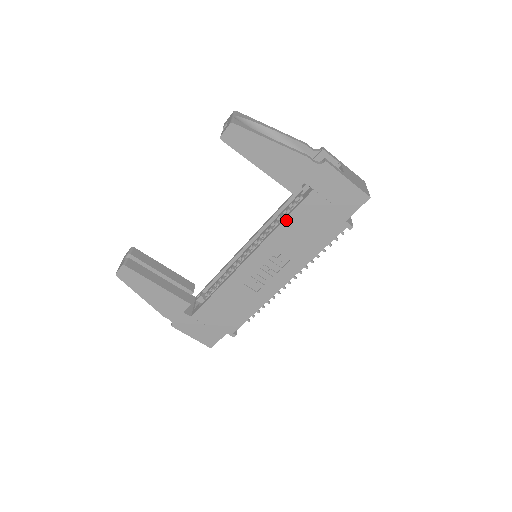
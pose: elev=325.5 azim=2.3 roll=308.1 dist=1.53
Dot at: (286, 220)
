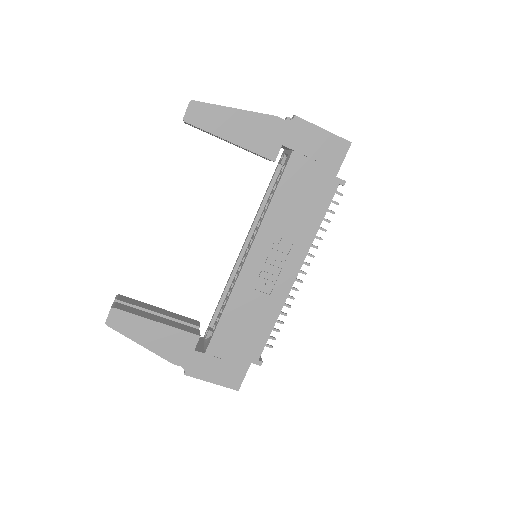
Dot at: (276, 194)
